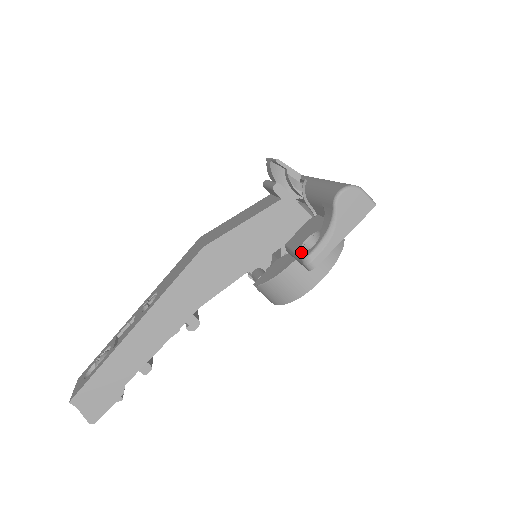
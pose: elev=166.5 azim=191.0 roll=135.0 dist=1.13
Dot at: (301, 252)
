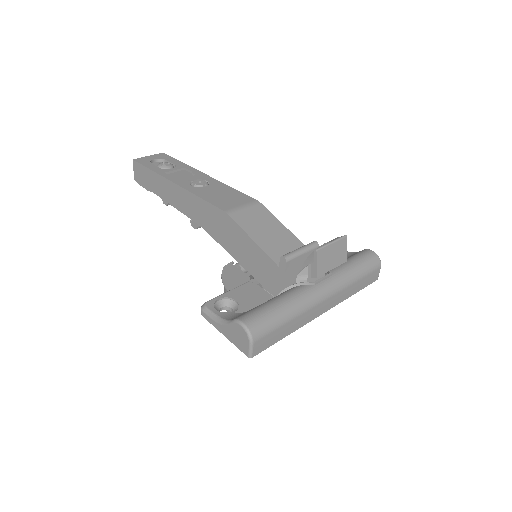
Dot at: (217, 299)
